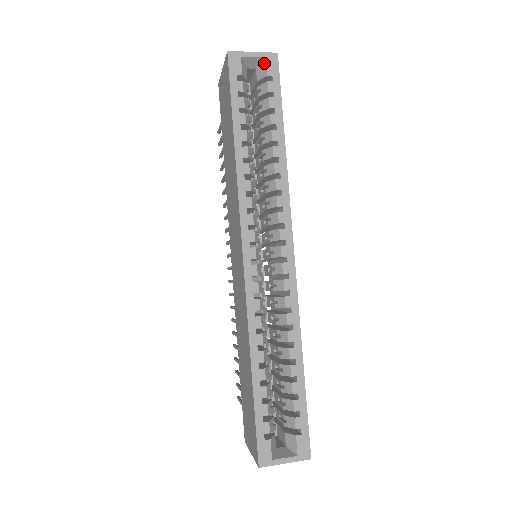
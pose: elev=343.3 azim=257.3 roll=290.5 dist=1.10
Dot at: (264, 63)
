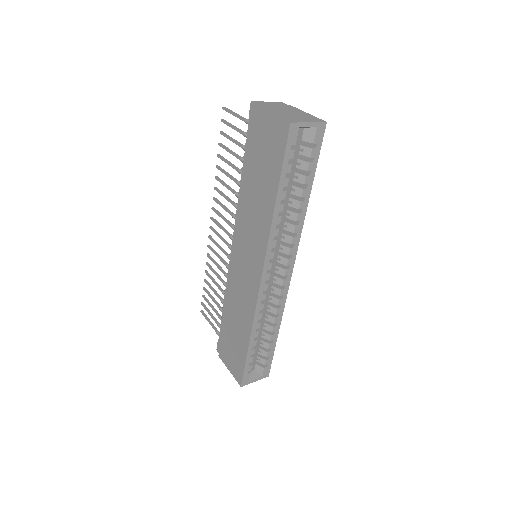
Dot at: (314, 131)
